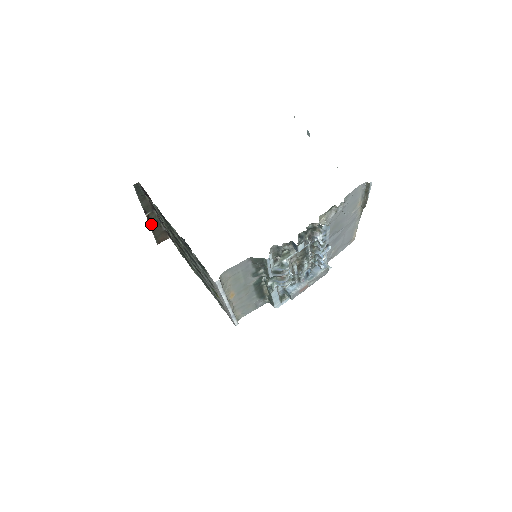
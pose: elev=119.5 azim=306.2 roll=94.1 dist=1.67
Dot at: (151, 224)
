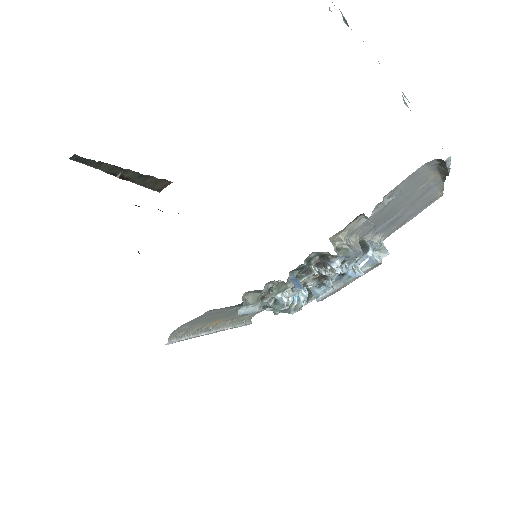
Dot at: (134, 180)
